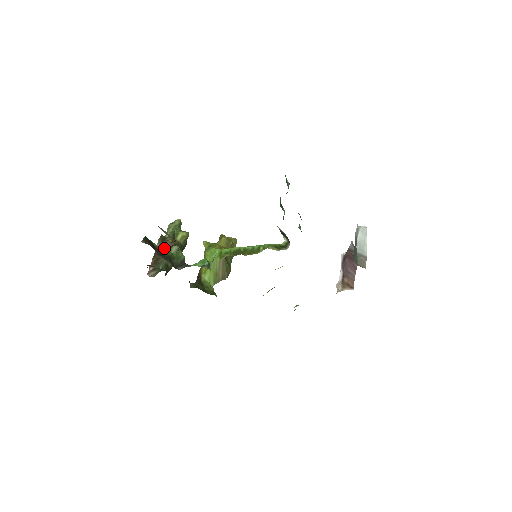
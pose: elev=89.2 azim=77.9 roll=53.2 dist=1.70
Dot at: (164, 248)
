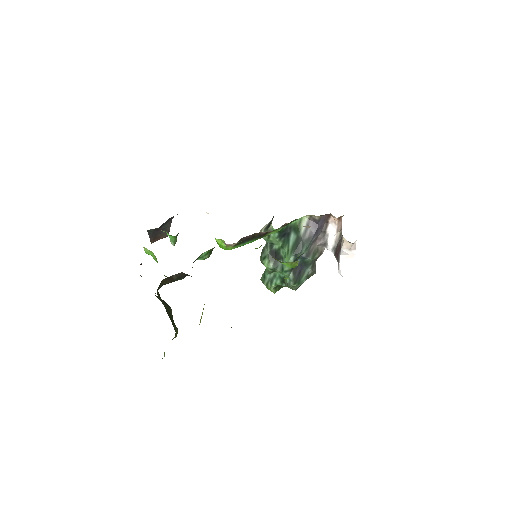
Dot at: occluded
